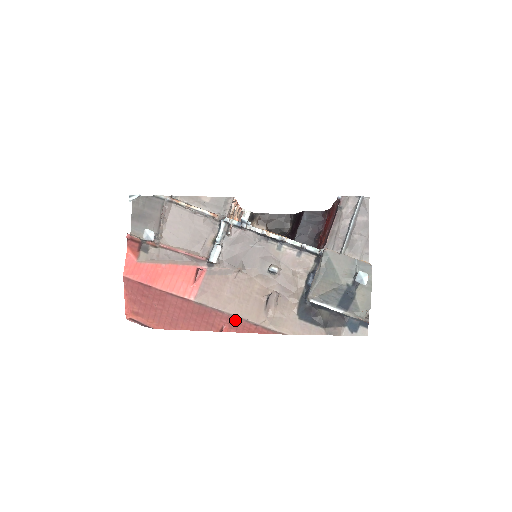
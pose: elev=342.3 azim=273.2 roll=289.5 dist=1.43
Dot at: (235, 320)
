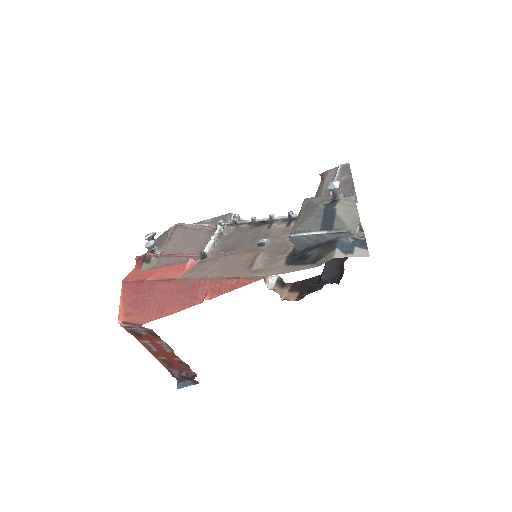
Dot at: (217, 282)
